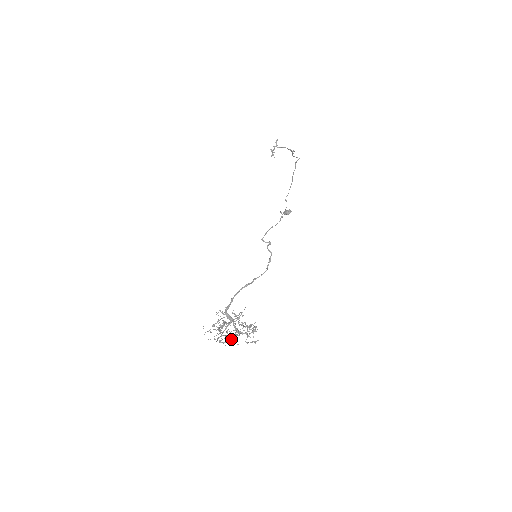
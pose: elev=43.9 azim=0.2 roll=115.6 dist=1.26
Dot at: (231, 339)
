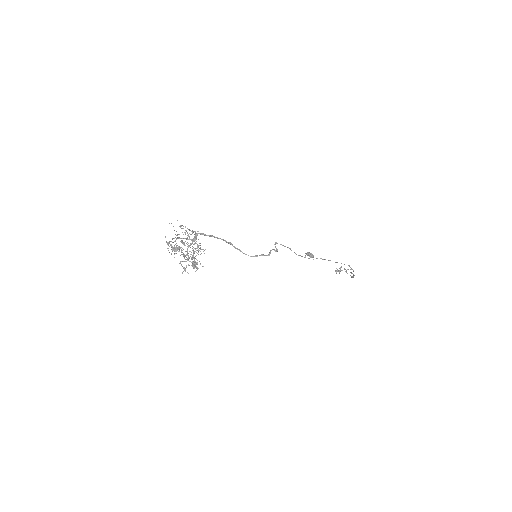
Dot at: occluded
